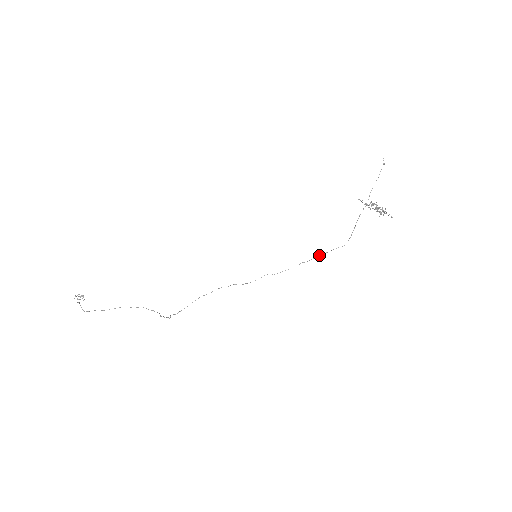
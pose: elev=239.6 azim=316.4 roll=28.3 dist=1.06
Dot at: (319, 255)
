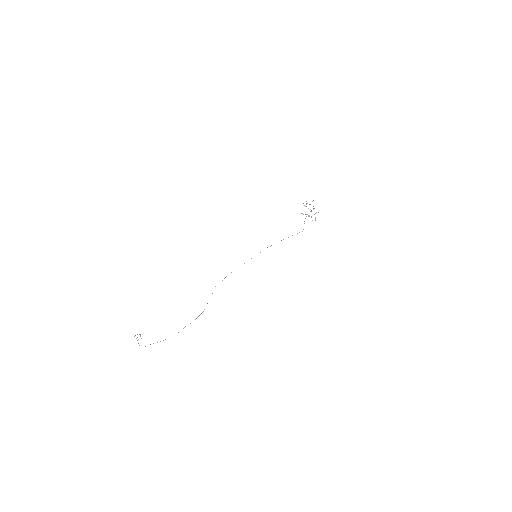
Dot at: occluded
